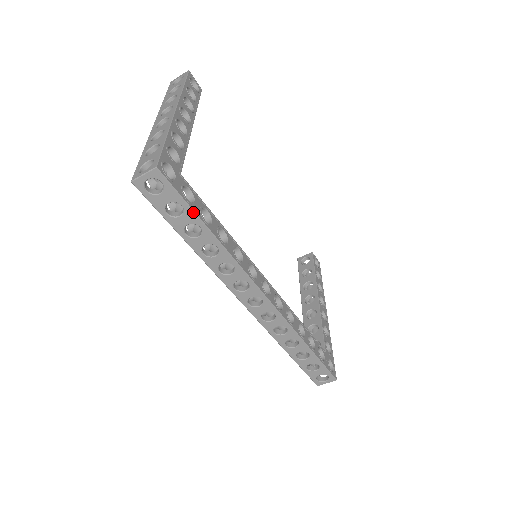
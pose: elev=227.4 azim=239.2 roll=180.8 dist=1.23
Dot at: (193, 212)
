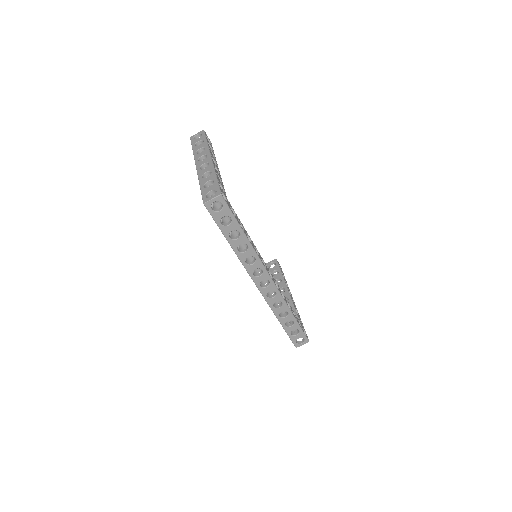
Dot at: (237, 222)
